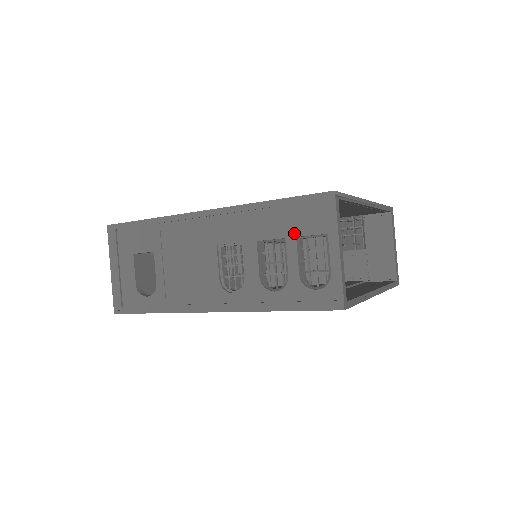
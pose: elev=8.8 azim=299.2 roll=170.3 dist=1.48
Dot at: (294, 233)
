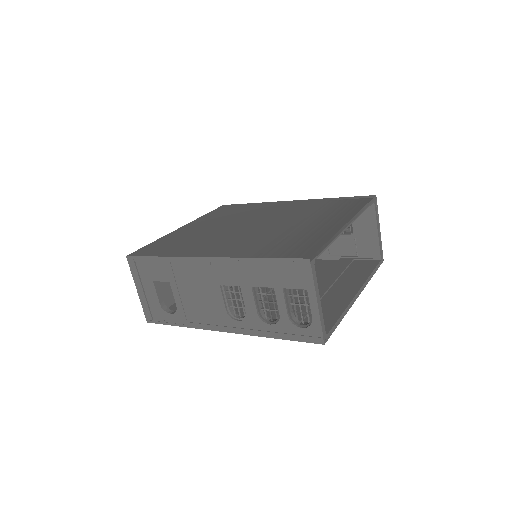
Dot at: (280, 285)
